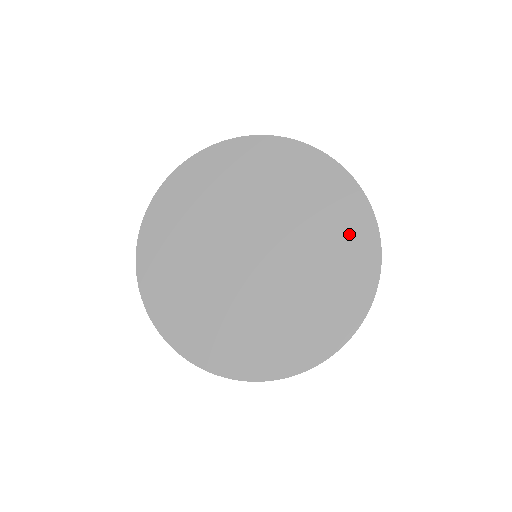
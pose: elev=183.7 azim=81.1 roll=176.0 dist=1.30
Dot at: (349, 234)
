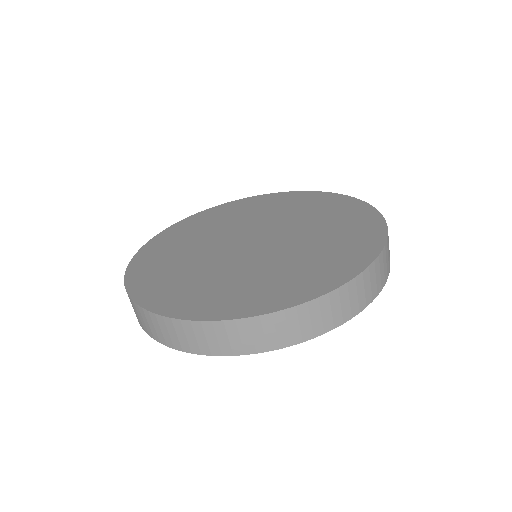
Dot at: (355, 230)
